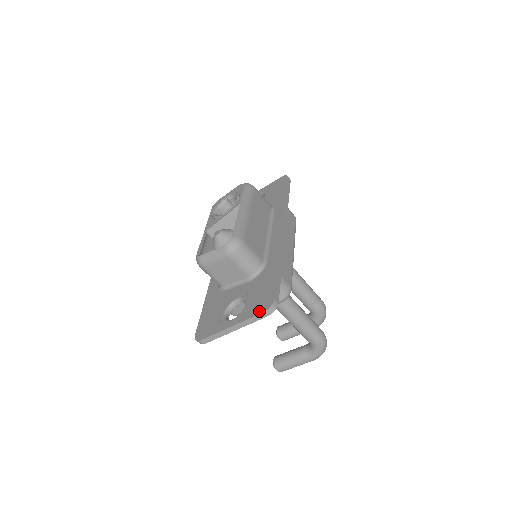
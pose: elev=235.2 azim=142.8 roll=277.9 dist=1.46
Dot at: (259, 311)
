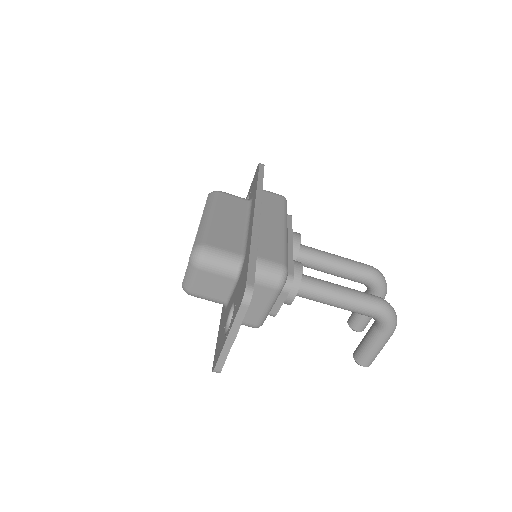
Dot at: (238, 306)
